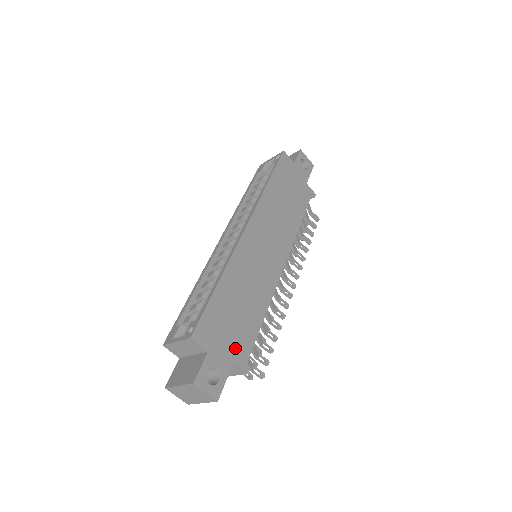
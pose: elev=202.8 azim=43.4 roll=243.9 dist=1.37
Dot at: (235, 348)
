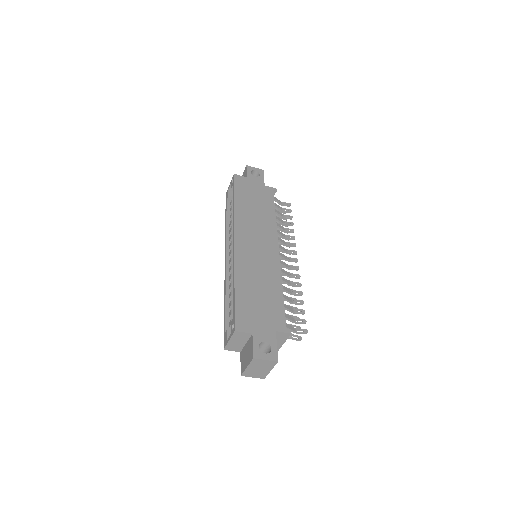
Dot at: (272, 322)
